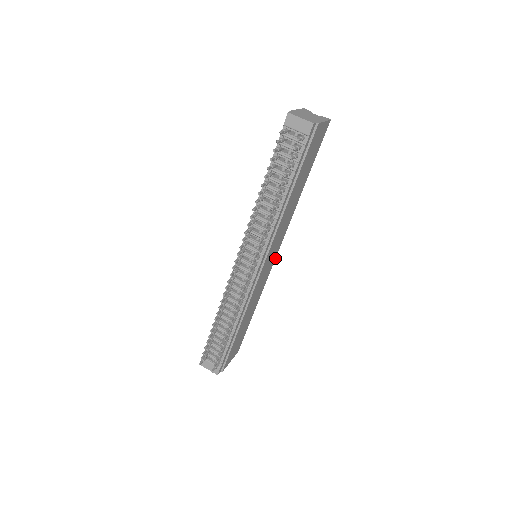
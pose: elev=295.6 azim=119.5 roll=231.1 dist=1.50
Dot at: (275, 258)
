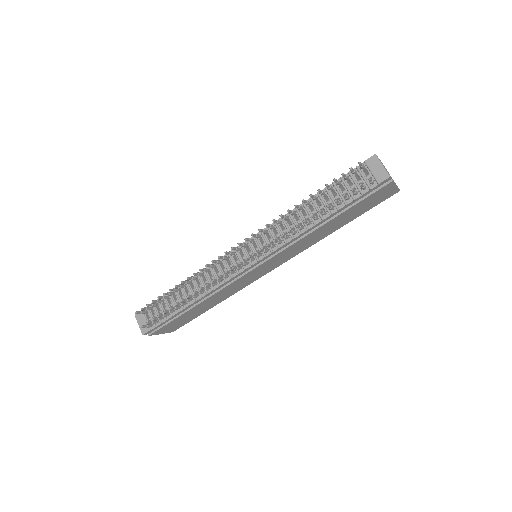
Dot at: (268, 272)
